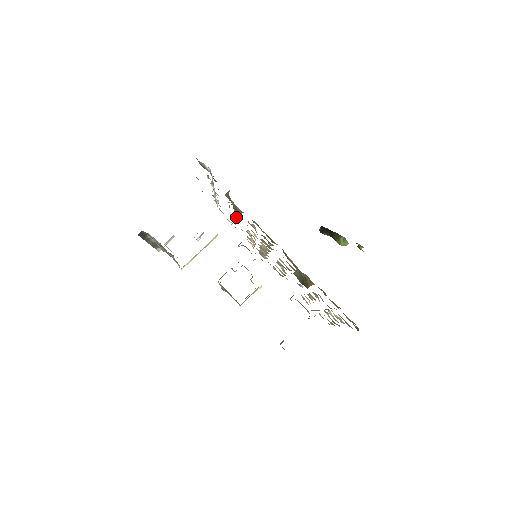
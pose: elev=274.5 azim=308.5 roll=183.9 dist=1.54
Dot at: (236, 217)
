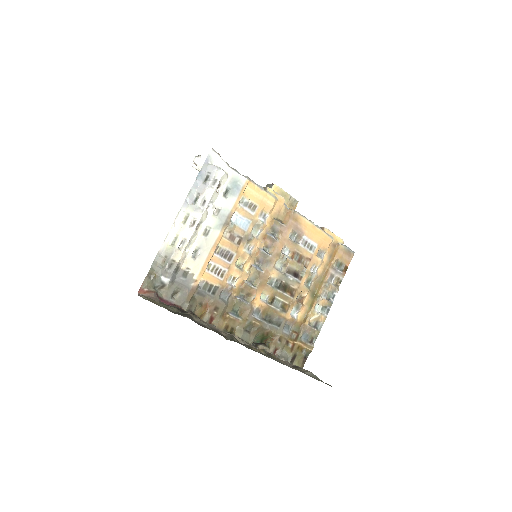
Dot at: (225, 249)
